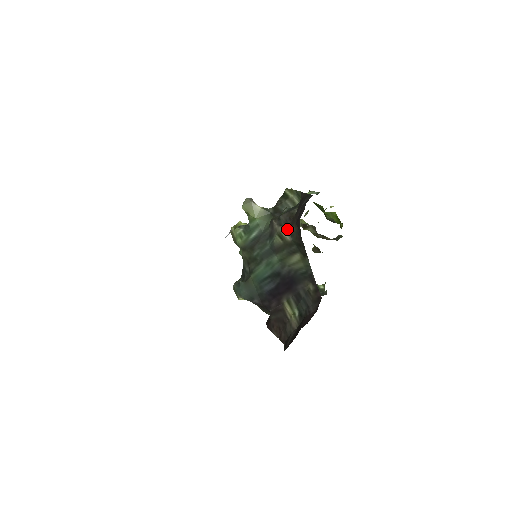
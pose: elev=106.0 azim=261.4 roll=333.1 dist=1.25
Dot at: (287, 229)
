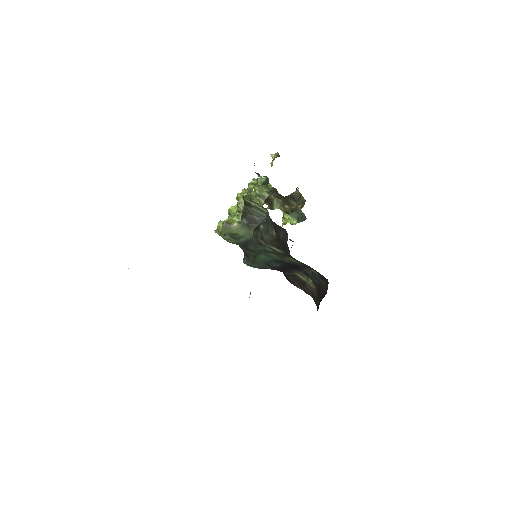
Dot at: (275, 247)
